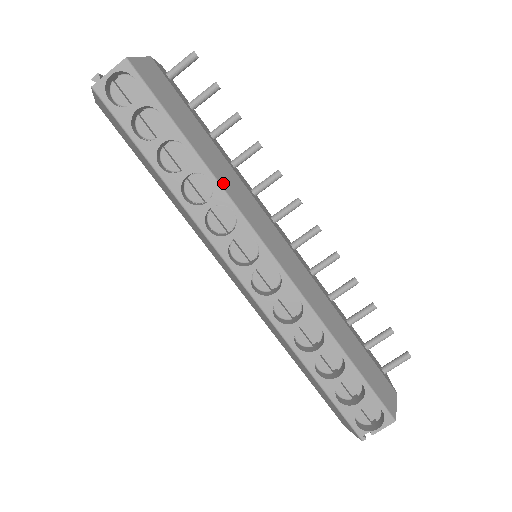
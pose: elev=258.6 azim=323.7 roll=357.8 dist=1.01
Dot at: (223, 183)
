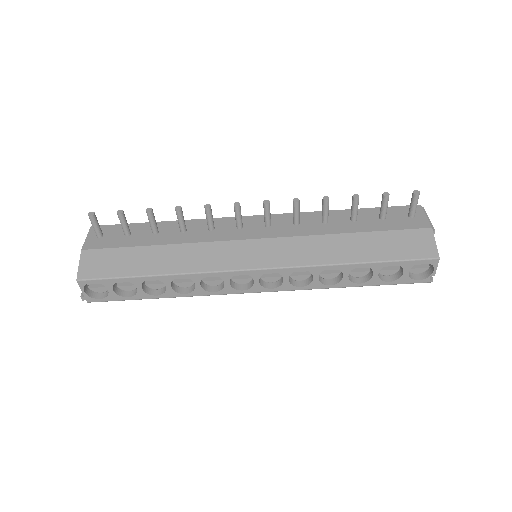
Dot at: (188, 269)
